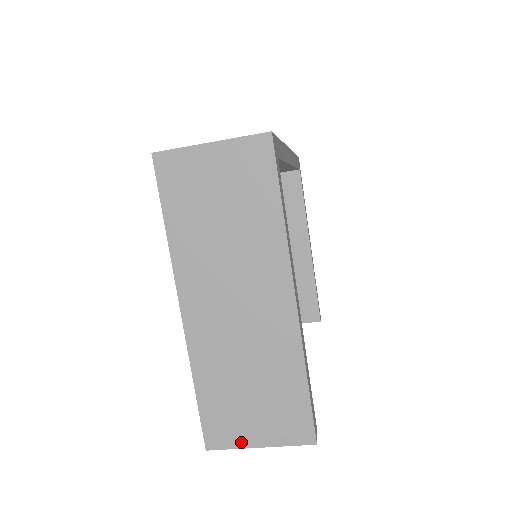
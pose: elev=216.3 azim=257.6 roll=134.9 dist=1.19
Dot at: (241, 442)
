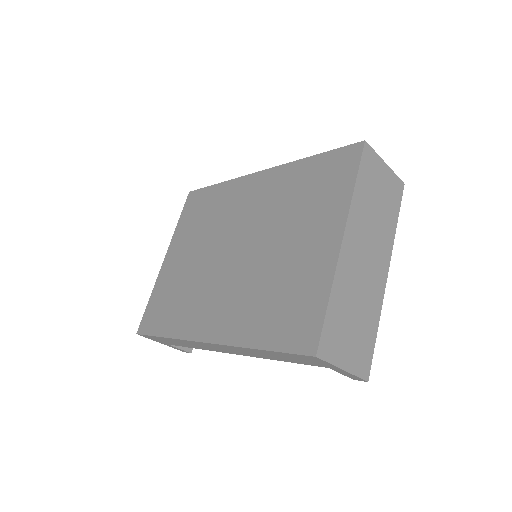
Dot at: (336, 360)
